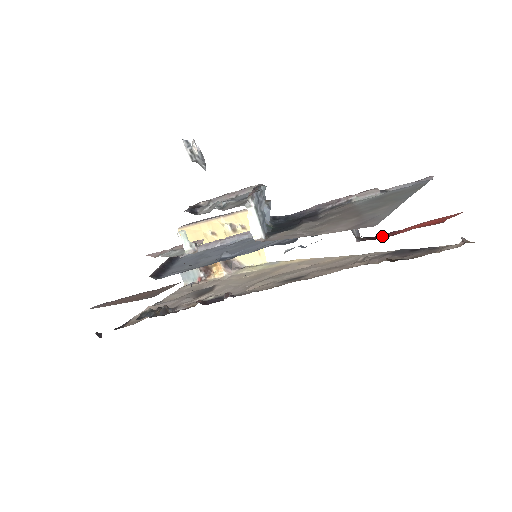
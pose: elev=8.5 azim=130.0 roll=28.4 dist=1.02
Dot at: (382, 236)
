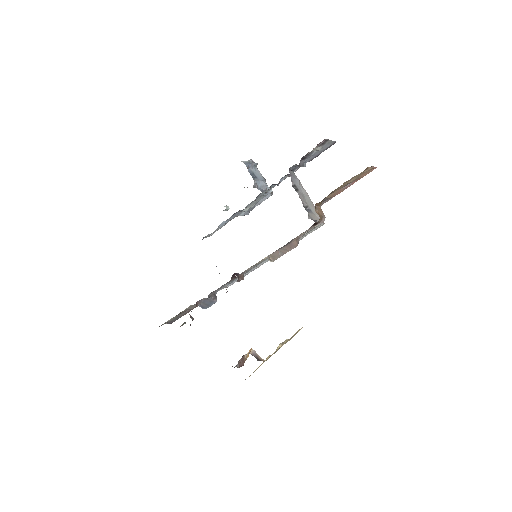
Dot at: occluded
